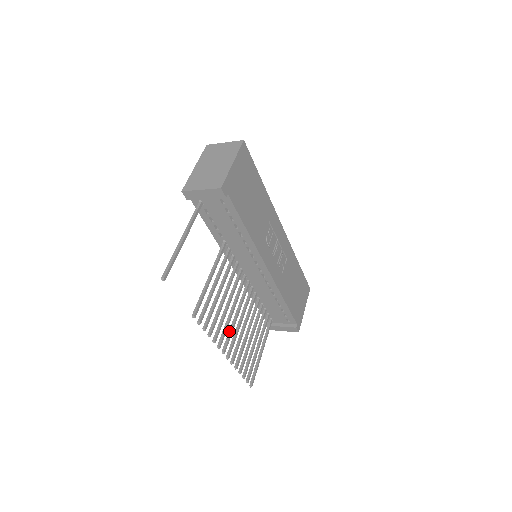
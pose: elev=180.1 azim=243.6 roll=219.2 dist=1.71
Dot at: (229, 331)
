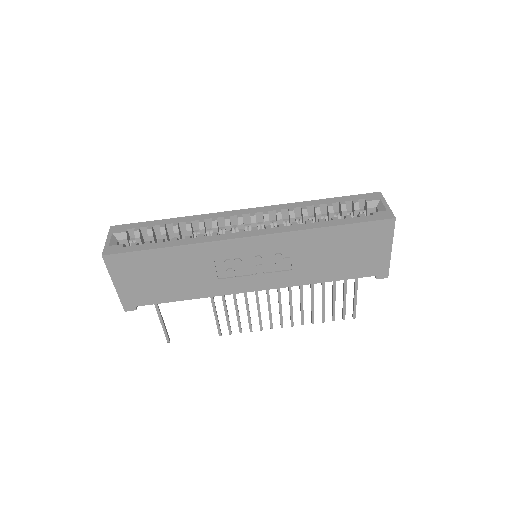
Dot at: (279, 311)
